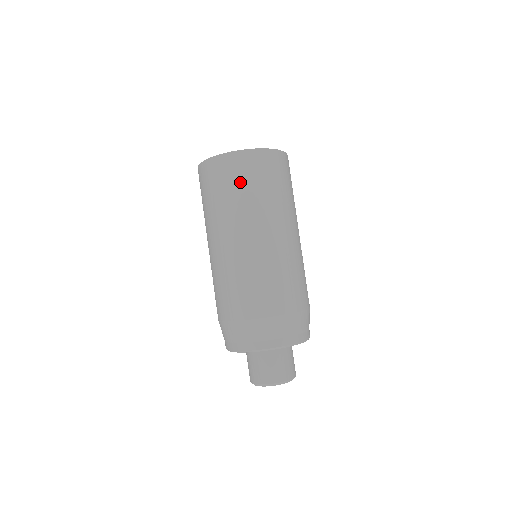
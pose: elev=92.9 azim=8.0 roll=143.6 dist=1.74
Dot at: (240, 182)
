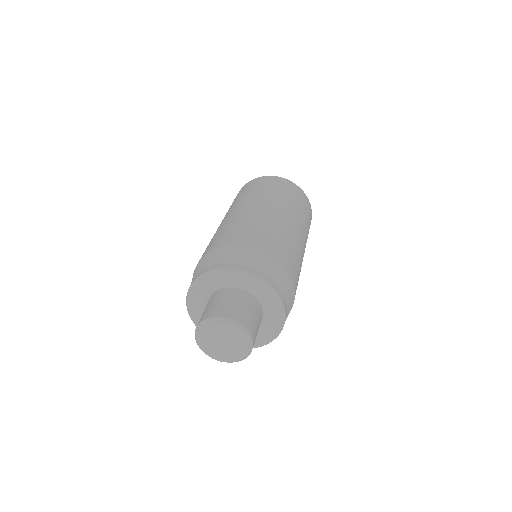
Dot at: (296, 198)
